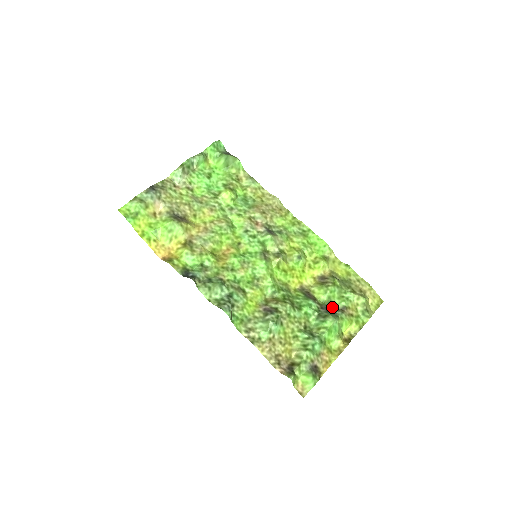
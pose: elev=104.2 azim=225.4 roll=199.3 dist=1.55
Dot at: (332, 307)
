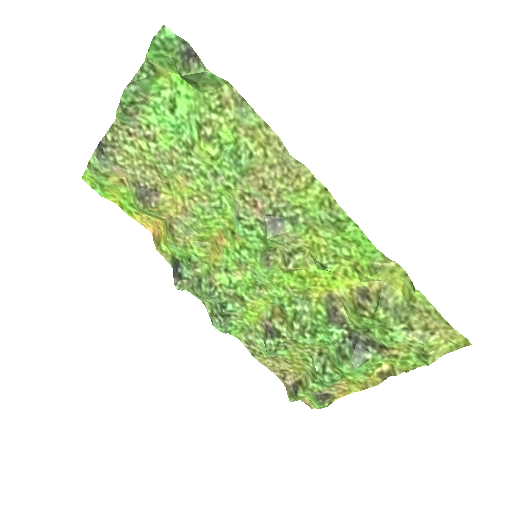
Dot at: (367, 339)
